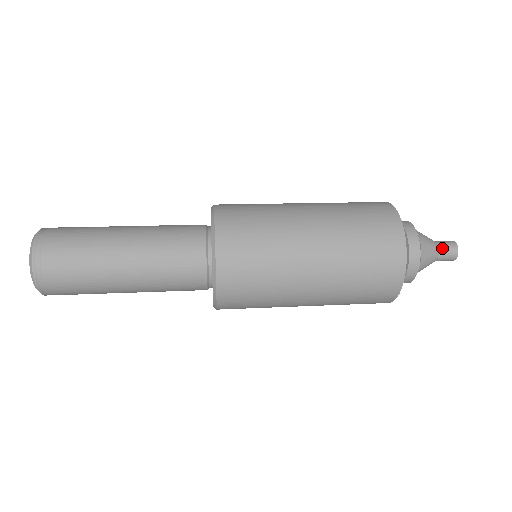
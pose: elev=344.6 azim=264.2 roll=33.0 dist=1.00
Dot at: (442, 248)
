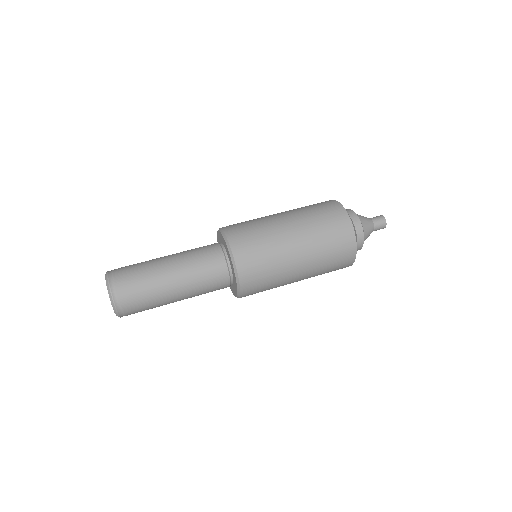
Dot at: (376, 228)
